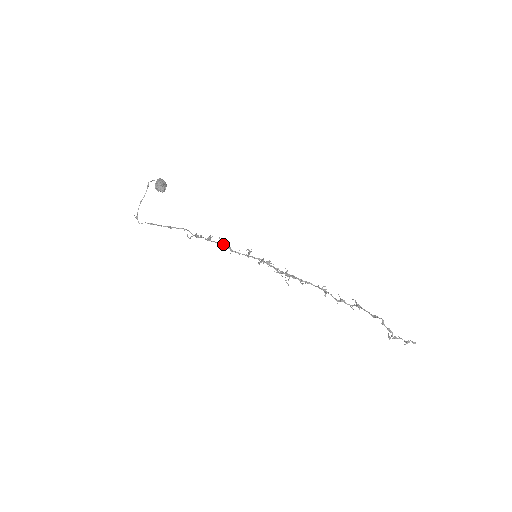
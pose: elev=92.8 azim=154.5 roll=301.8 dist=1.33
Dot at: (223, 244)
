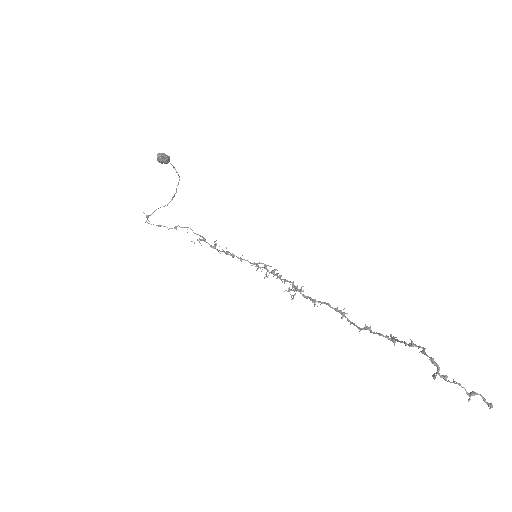
Dot at: (227, 252)
